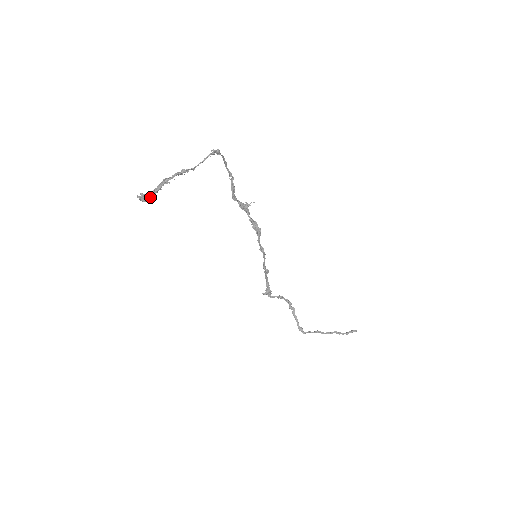
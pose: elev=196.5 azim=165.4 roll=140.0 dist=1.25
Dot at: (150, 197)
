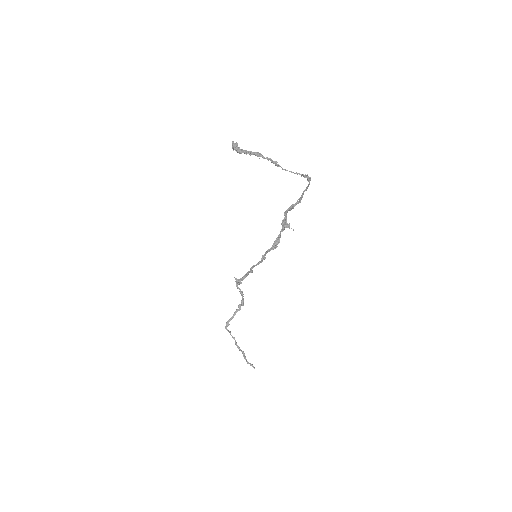
Dot at: (239, 151)
